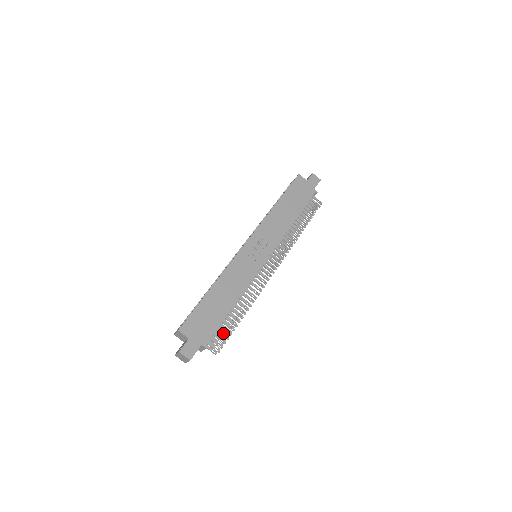
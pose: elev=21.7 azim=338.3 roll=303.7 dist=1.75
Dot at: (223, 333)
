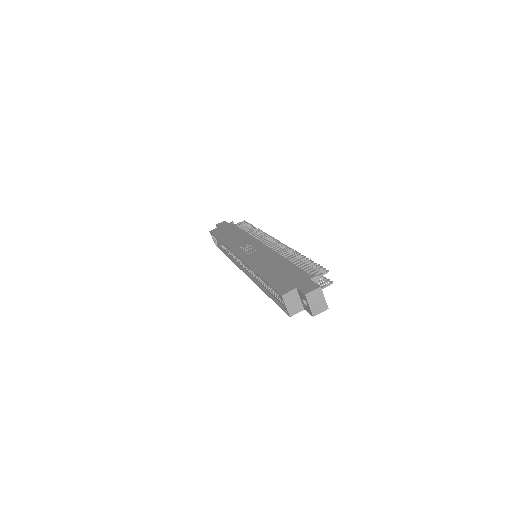
Dot at: (310, 269)
